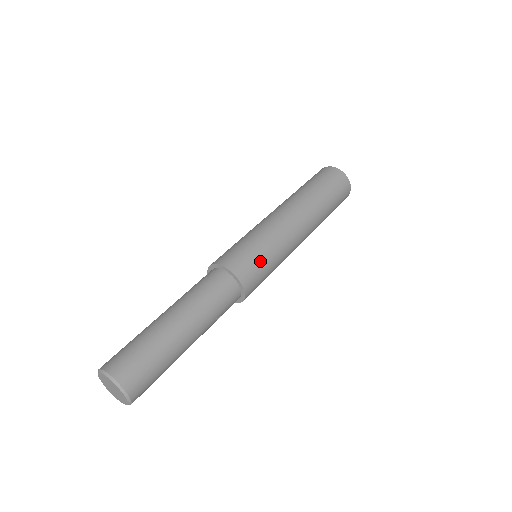
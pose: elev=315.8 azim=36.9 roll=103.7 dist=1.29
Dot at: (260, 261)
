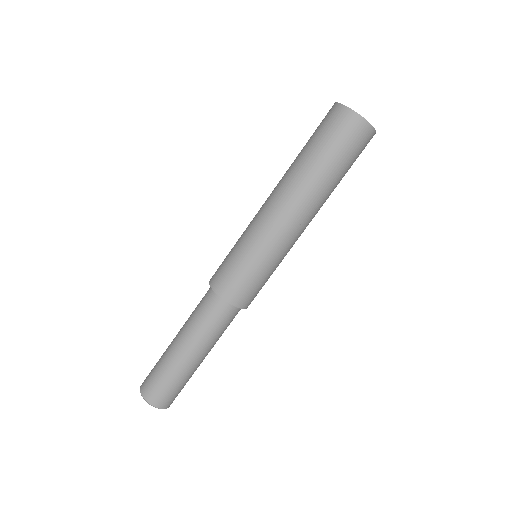
Dot at: (262, 283)
